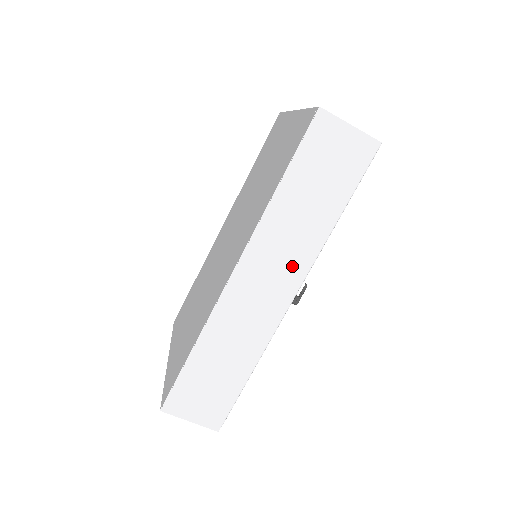
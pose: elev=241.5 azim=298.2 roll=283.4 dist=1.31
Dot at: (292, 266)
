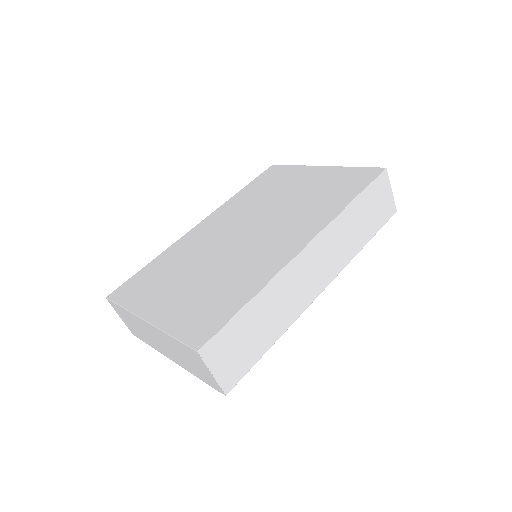
Dot at: (334, 264)
